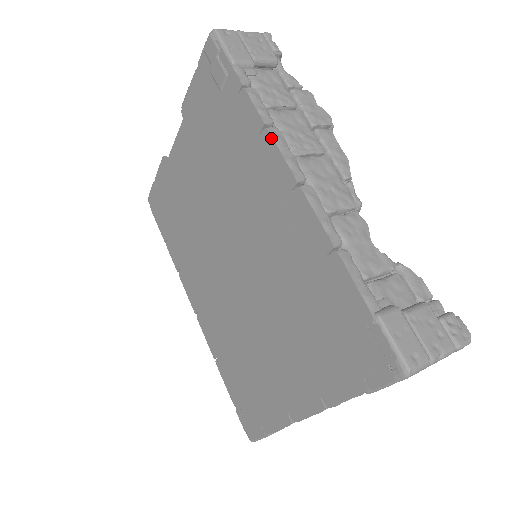
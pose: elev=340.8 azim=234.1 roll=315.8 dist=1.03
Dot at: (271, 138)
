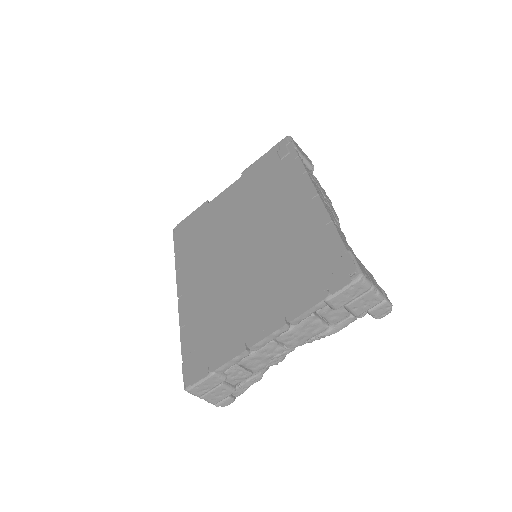
Dot at: (308, 176)
